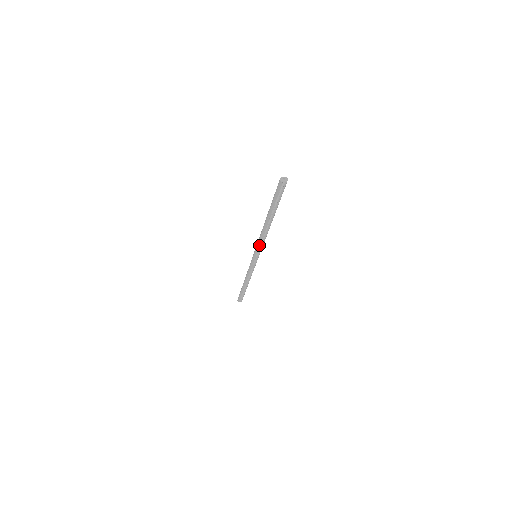
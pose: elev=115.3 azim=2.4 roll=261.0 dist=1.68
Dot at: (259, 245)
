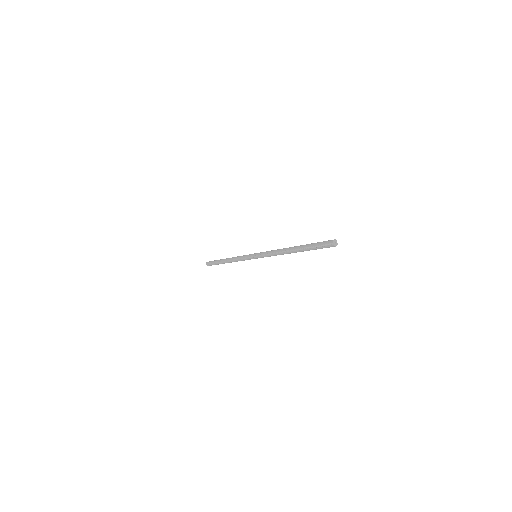
Dot at: (267, 253)
